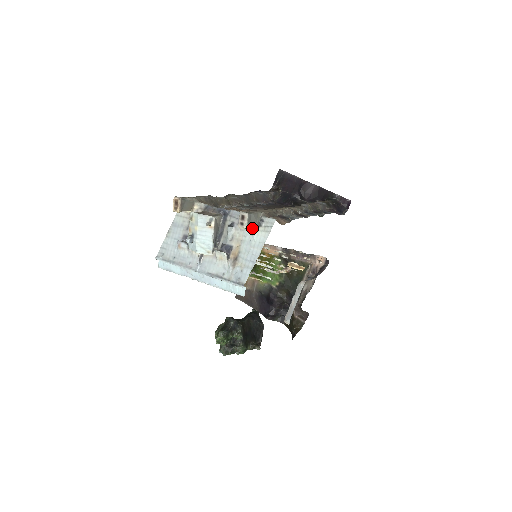
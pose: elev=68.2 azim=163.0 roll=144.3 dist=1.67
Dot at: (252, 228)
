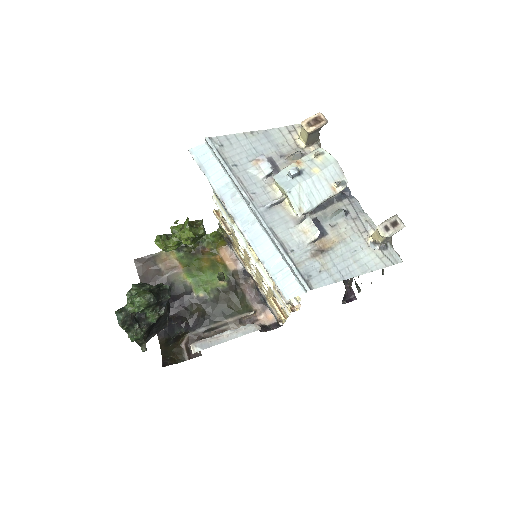
Dot at: (377, 242)
